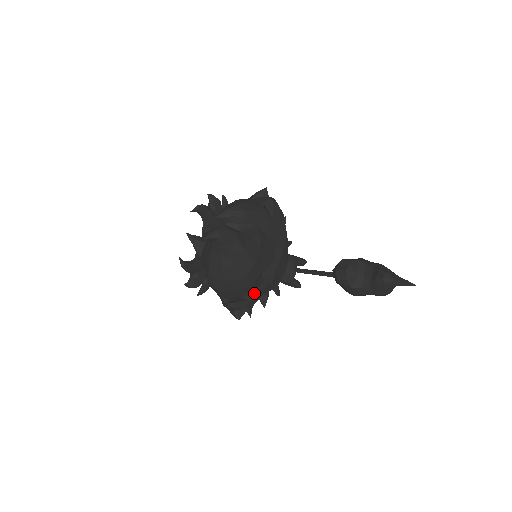
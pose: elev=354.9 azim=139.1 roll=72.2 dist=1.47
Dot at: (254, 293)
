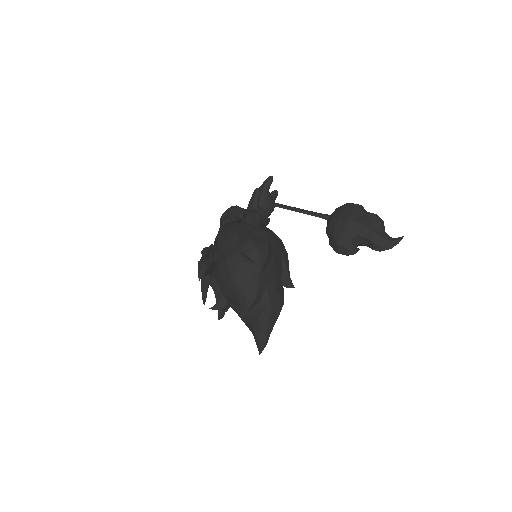
Dot at: occluded
